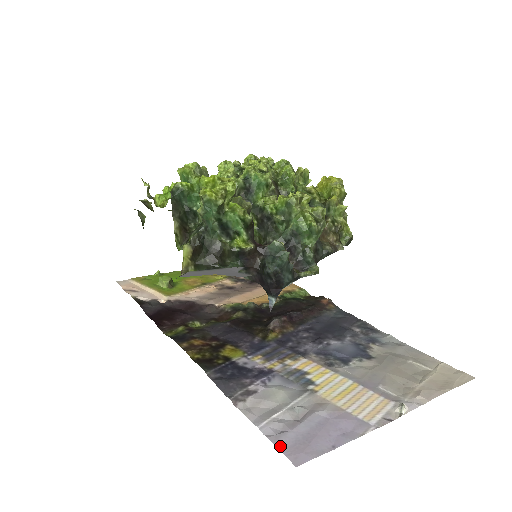
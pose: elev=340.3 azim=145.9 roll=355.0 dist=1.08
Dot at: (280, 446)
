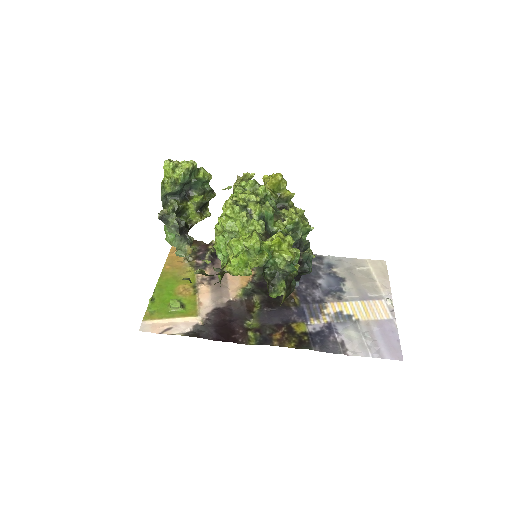
Dot at: (388, 358)
